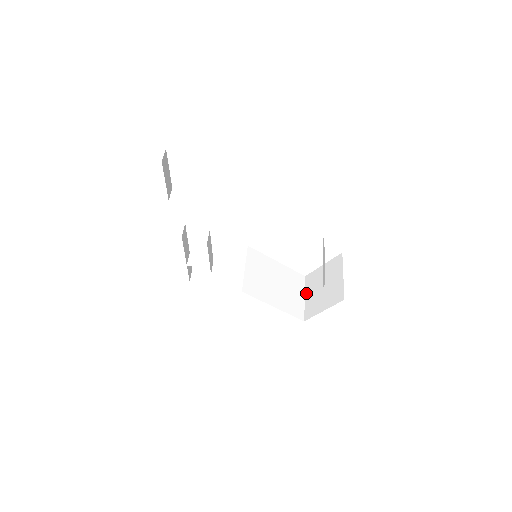
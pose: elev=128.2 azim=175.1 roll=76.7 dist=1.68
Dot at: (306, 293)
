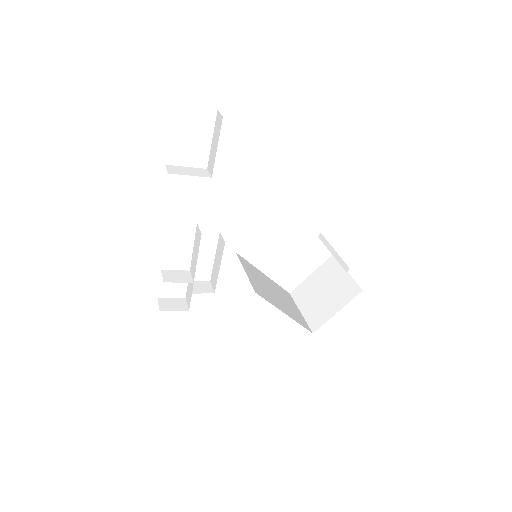
Dot at: (300, 307)
